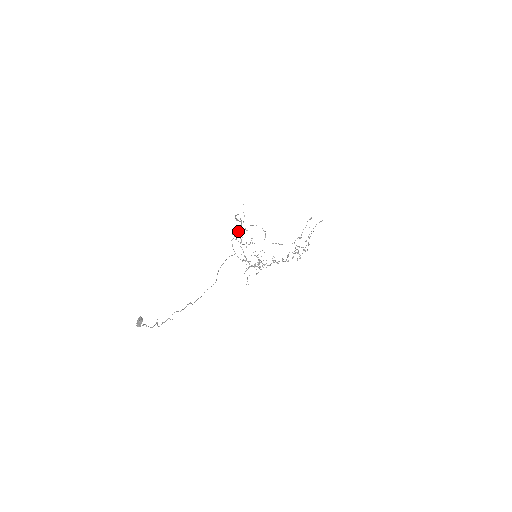
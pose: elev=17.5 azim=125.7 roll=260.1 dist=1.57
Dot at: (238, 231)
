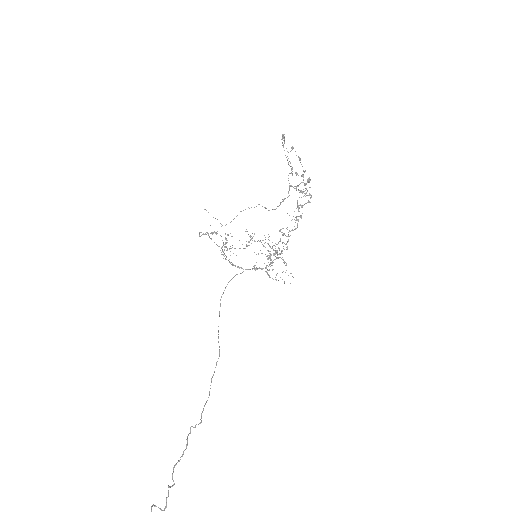
Dot at: (223, 244)
